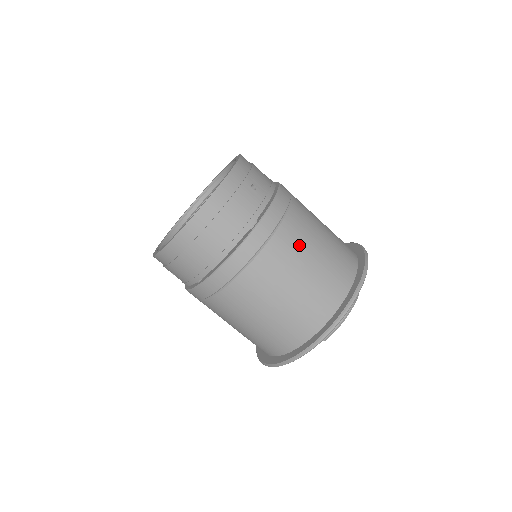
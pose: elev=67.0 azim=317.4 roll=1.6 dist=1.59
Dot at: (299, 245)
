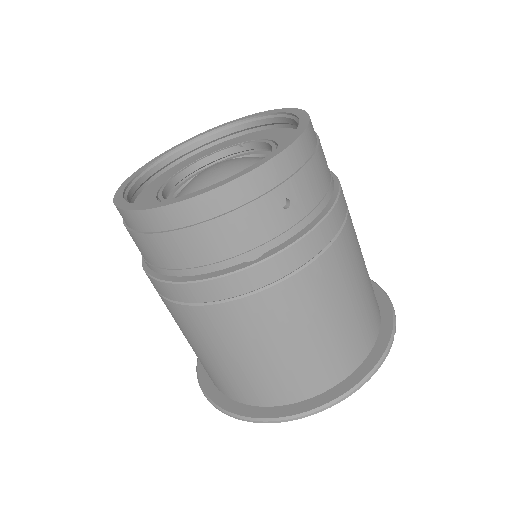
Dot at: (300, 313)
